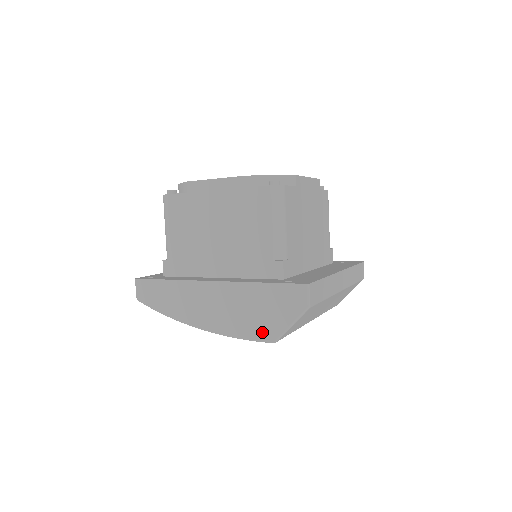
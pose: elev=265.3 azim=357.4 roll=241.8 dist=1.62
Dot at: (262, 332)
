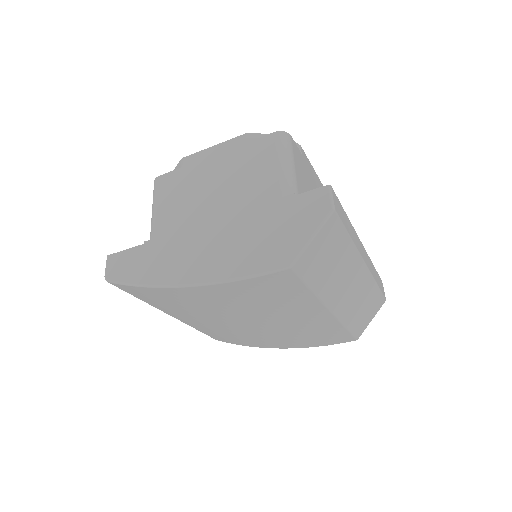
Dot at: (273, 258)
